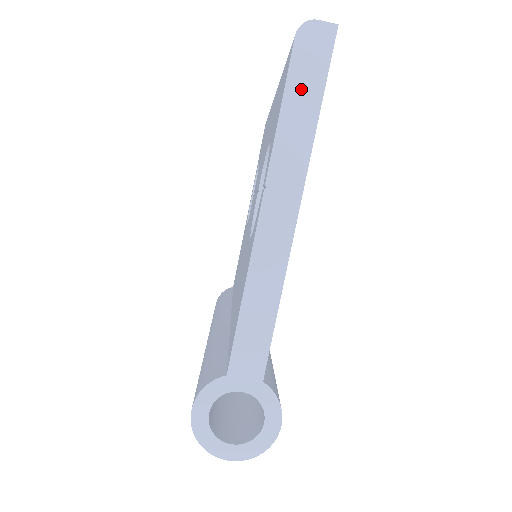
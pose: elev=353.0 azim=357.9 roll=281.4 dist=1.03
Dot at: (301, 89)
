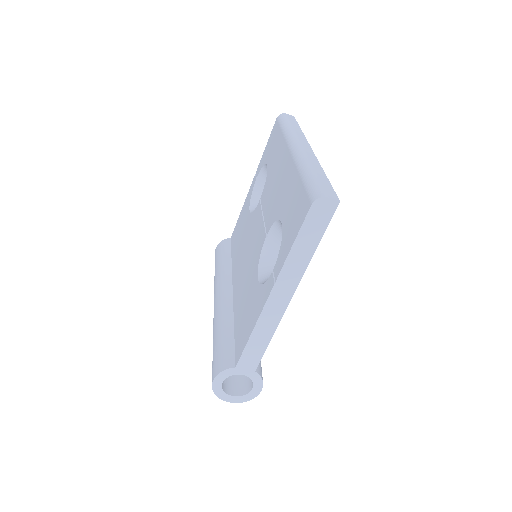
Dot at: (308, 235)
